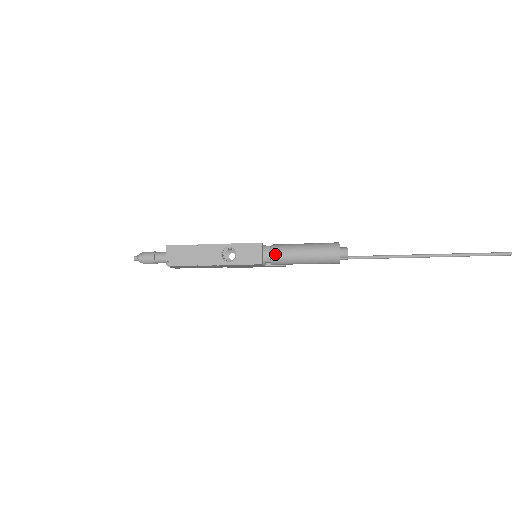
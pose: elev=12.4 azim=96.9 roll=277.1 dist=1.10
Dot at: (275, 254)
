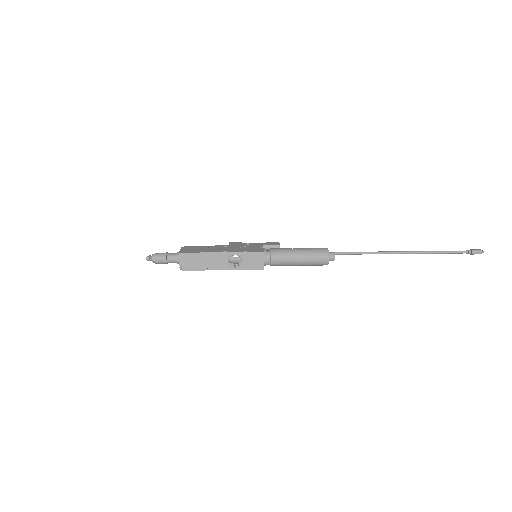
Dot at: (275, 260)
